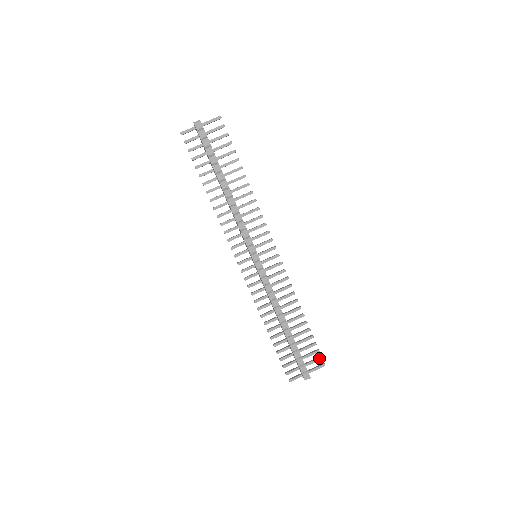
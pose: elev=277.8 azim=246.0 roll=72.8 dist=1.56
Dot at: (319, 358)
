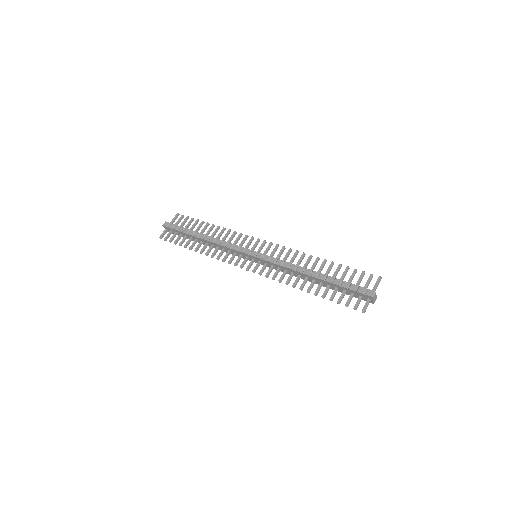
Dot at: (370, 276)
